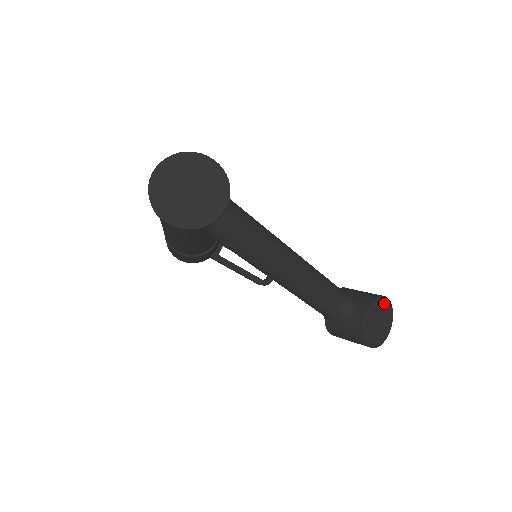
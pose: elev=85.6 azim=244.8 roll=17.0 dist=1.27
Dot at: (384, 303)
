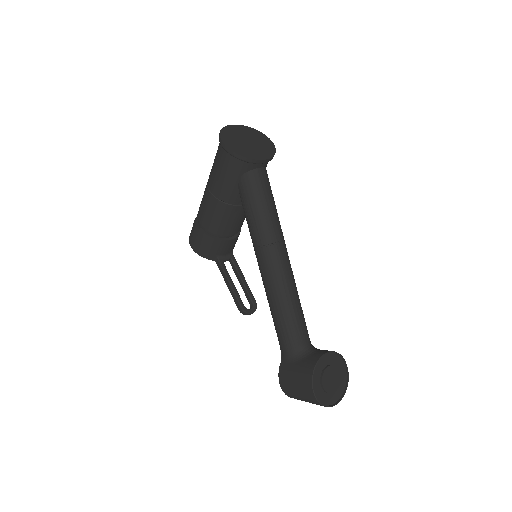
Dot at: (342, 370)
